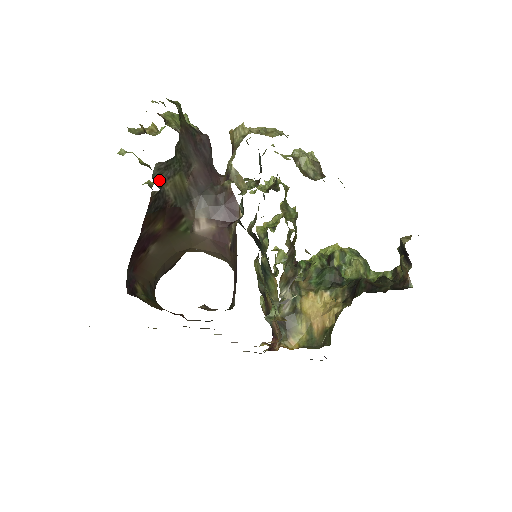
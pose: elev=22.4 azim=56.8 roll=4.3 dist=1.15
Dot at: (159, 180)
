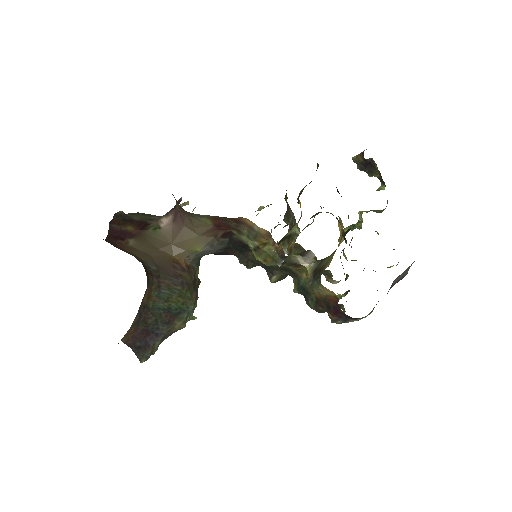
Dot at: occluded
